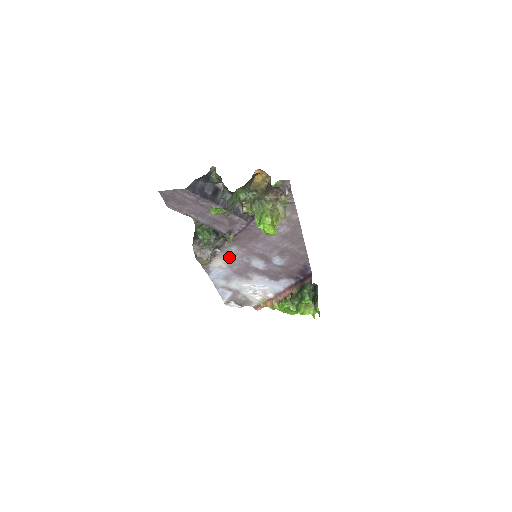
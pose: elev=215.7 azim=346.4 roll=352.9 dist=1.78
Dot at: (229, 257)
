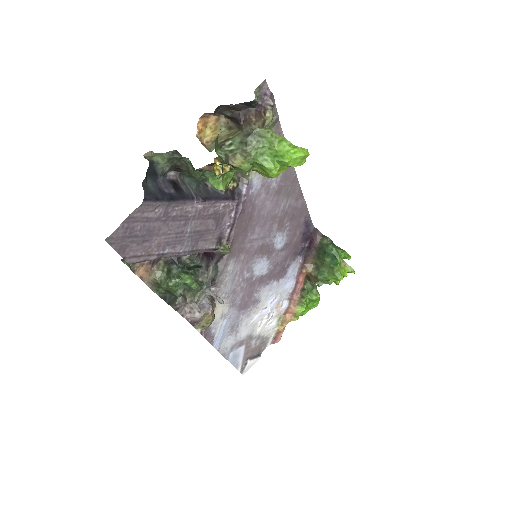
Dot at: (228, 288)
